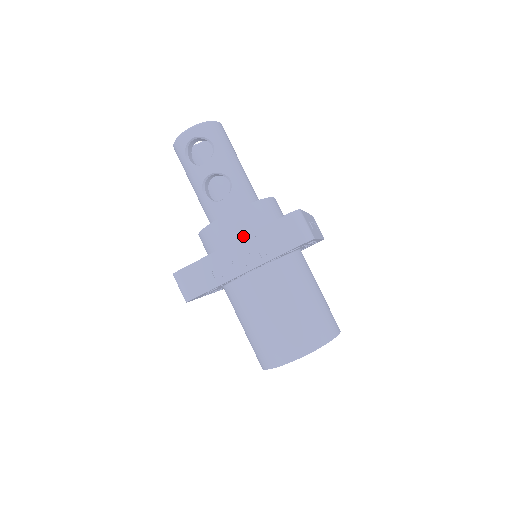
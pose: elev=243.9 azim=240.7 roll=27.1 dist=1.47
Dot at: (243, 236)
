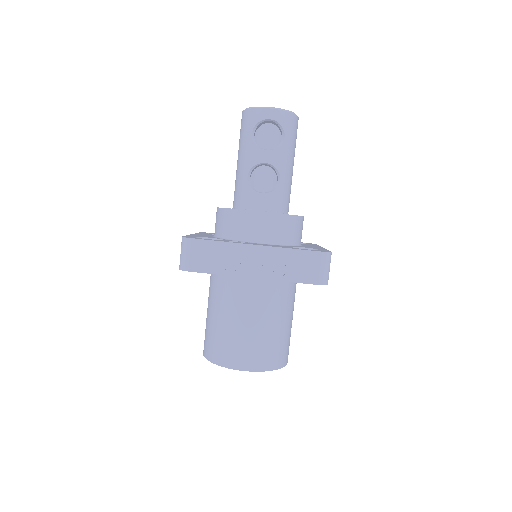
Dot at: (265, 240)
